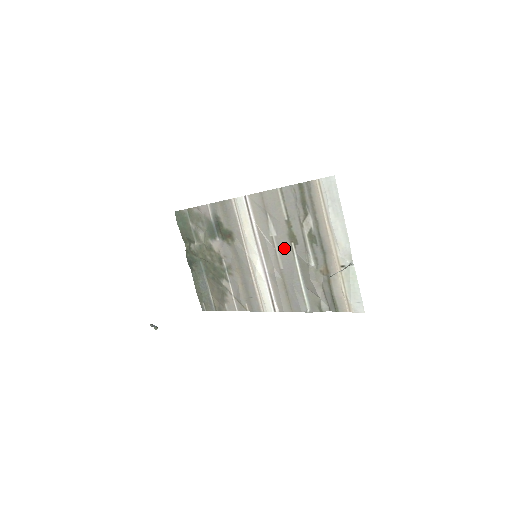
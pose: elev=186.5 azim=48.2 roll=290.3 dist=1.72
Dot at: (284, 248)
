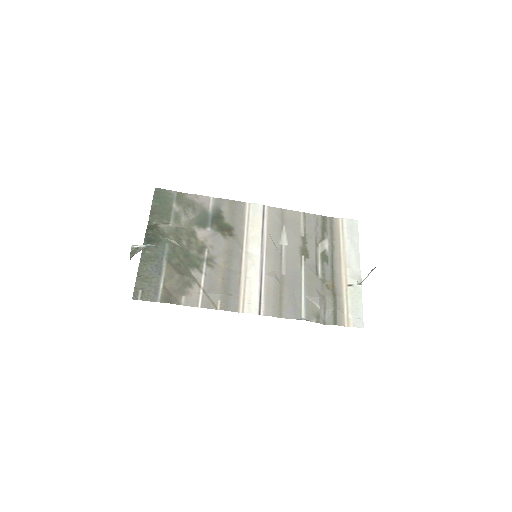
Dot at: (292, 257)
